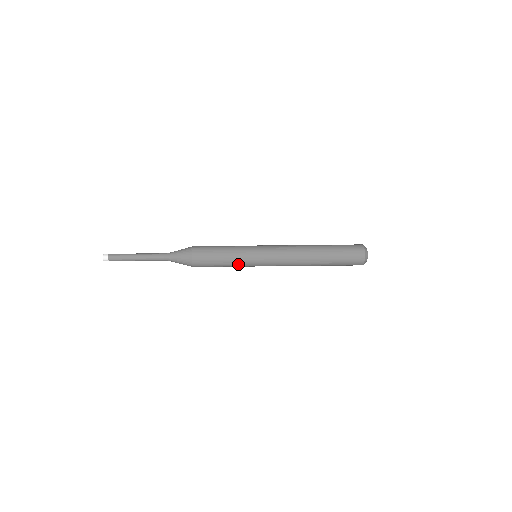
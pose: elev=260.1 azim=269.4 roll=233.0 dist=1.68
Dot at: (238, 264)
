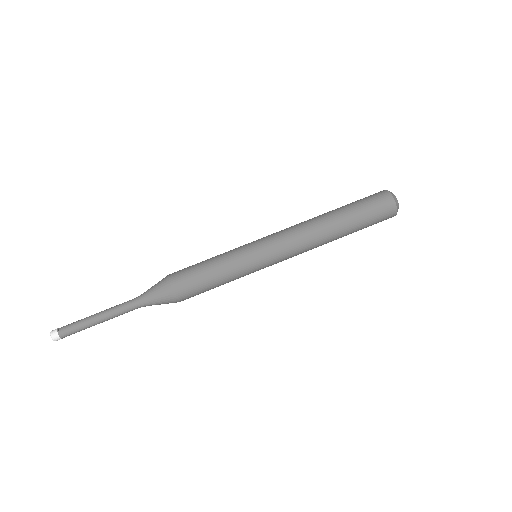
Dot at: (238, 278)
